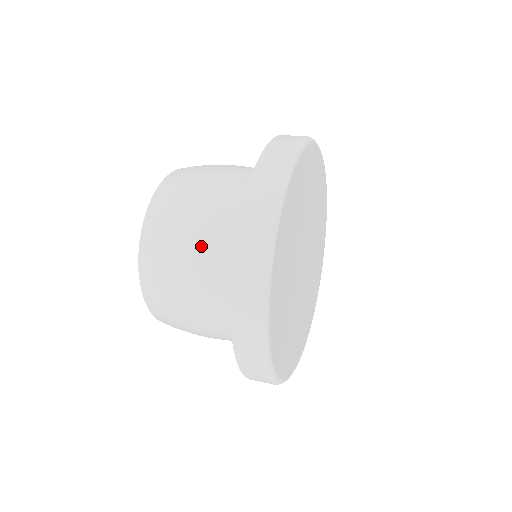
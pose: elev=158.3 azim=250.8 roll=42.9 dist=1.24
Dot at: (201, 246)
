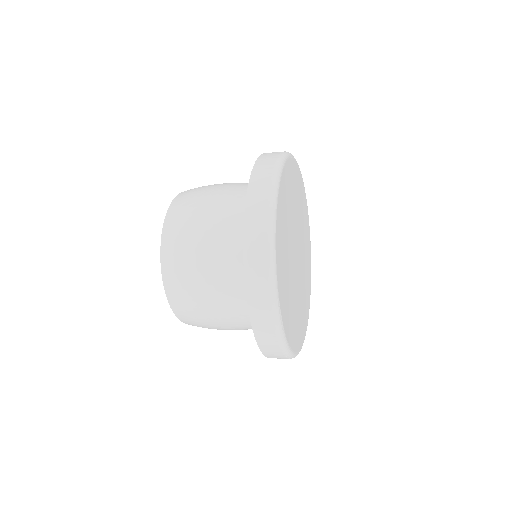
Dot at: (215, 275)
